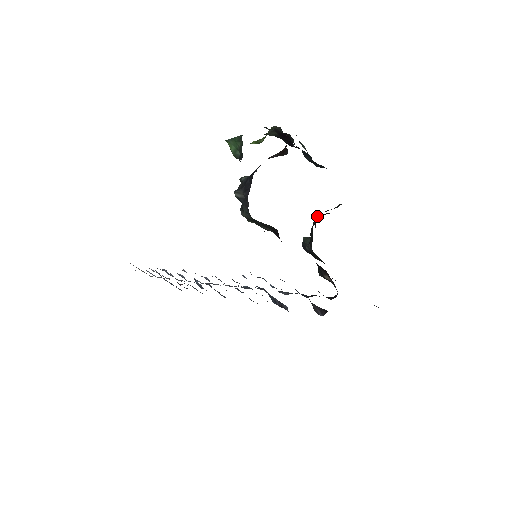
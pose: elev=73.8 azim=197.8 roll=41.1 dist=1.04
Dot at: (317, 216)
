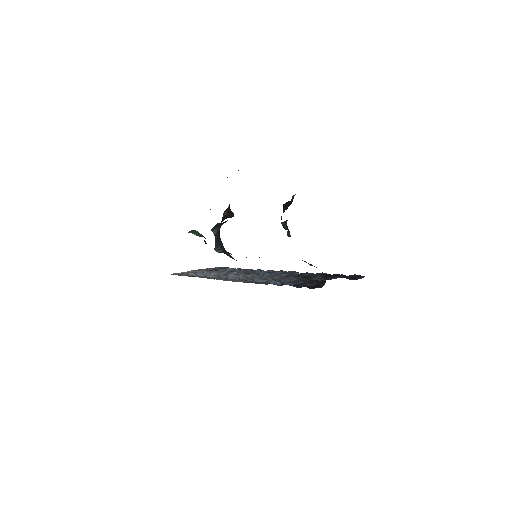
Dot at: (281, 216)
